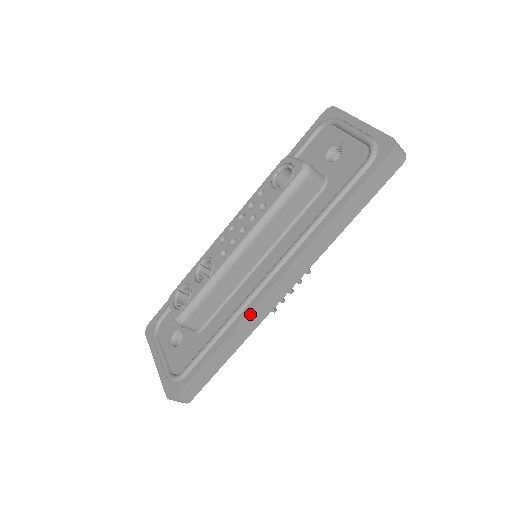
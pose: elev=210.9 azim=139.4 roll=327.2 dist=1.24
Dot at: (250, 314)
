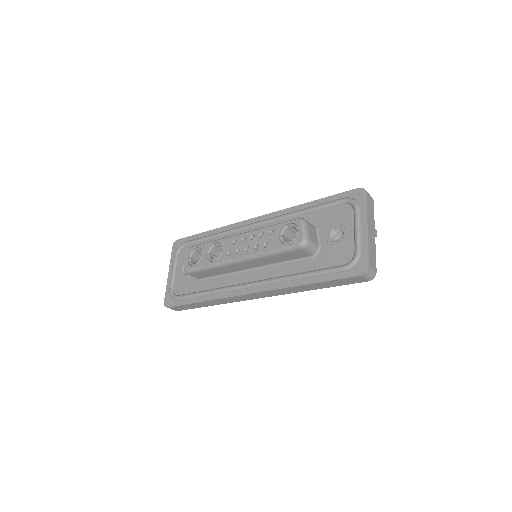
Dot at: (227, 298)
